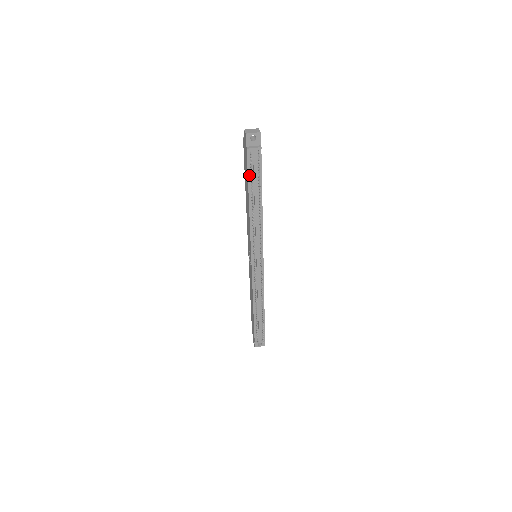
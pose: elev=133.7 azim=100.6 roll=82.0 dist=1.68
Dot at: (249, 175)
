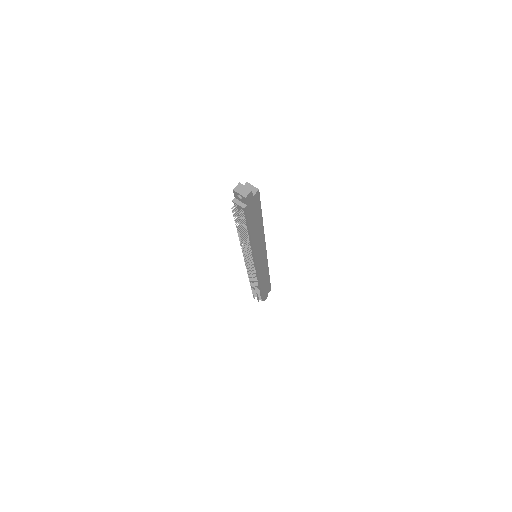
Dot at: occluded
